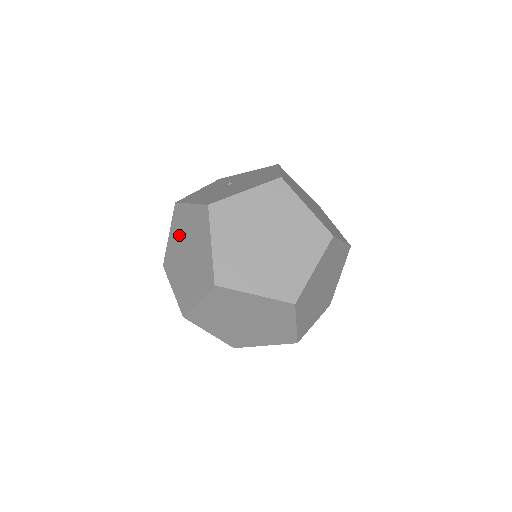
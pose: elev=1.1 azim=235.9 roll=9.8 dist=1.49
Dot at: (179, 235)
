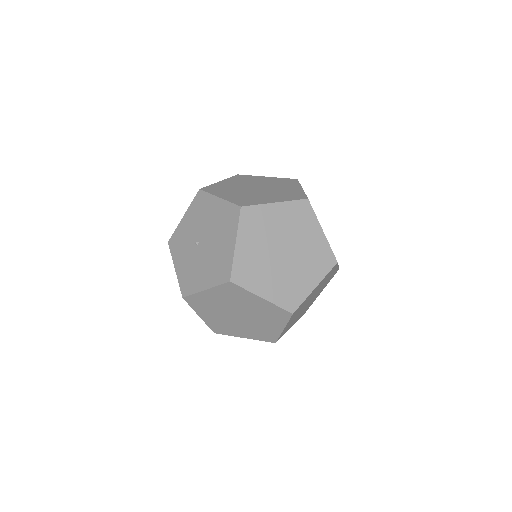
Dot at: (214, 311)
